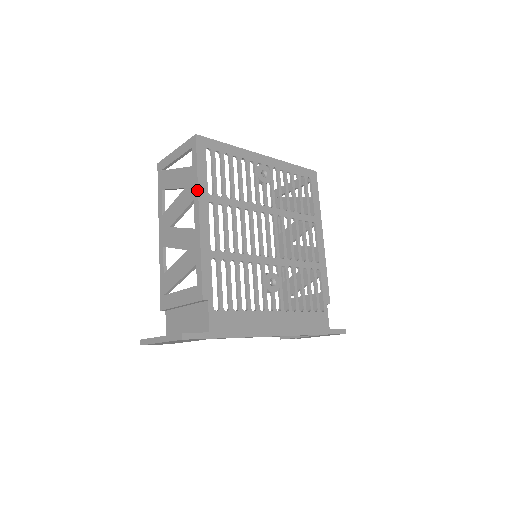
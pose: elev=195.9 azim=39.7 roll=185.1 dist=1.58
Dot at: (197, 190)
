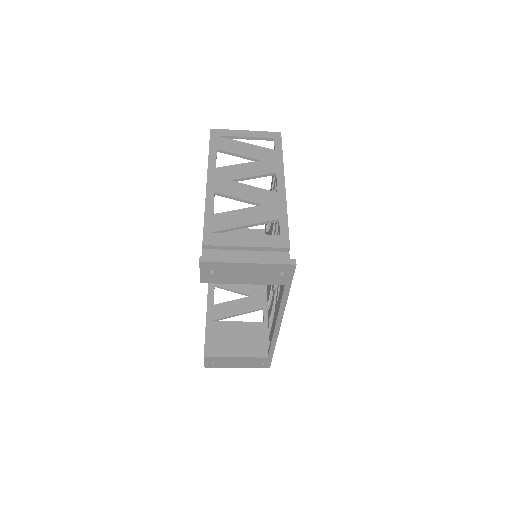
Dot at: (283, 167)
